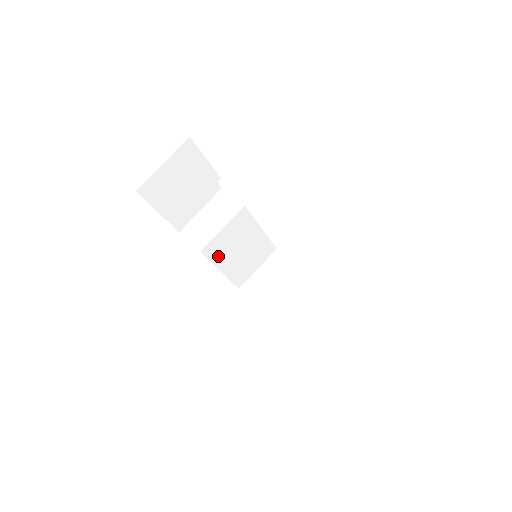
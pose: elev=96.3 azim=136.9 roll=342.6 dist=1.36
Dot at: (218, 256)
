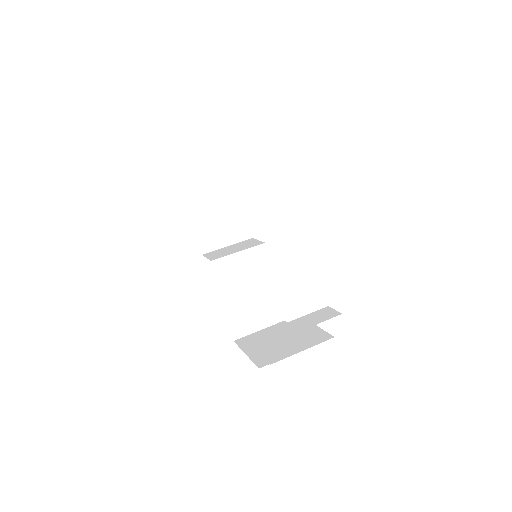
Dot at: (225, 280)
